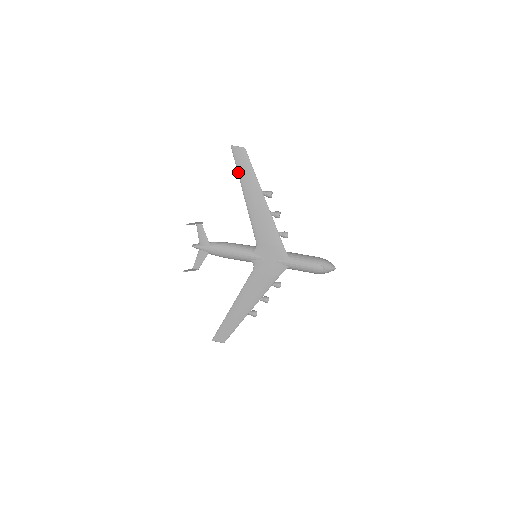
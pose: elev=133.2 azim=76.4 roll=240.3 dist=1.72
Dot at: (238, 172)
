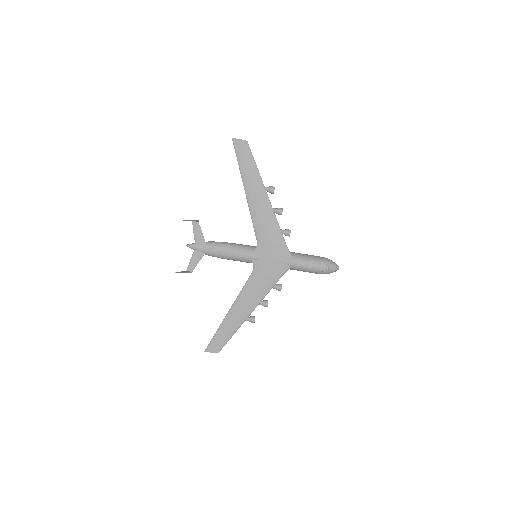
Dot at: (239, 166)
